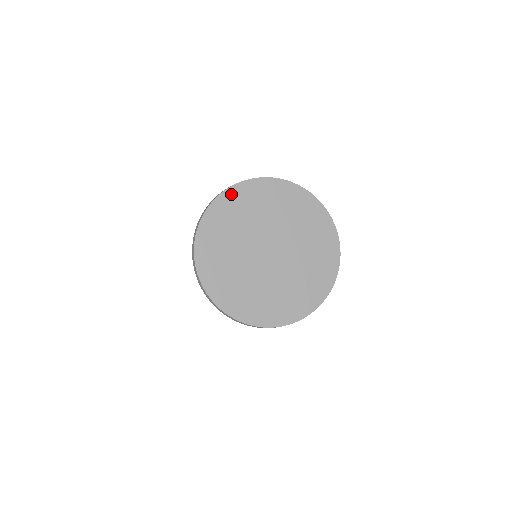
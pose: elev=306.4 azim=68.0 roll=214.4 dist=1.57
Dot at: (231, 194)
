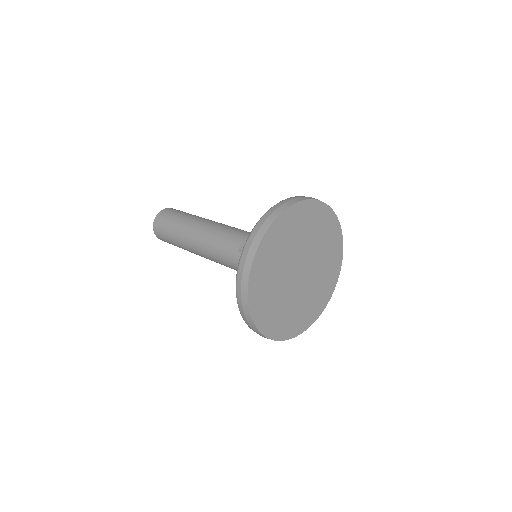
Dot at: (269, 237)
